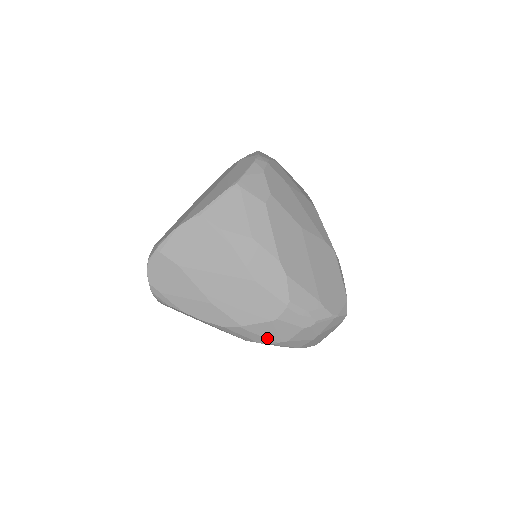
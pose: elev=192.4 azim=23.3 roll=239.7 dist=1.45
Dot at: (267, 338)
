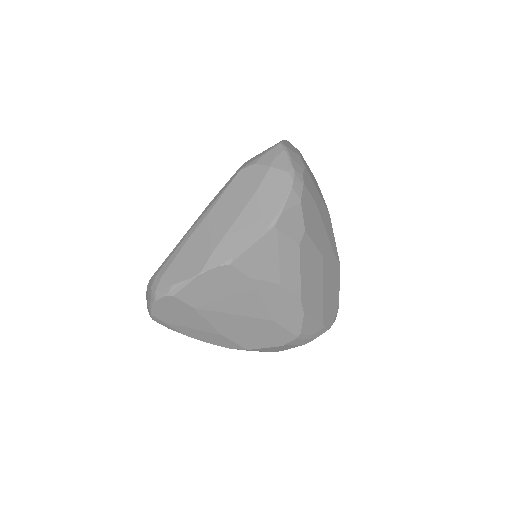
Dot at: (266, 351)
